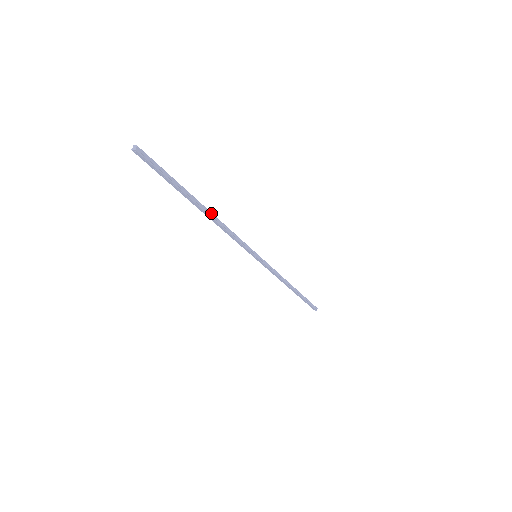
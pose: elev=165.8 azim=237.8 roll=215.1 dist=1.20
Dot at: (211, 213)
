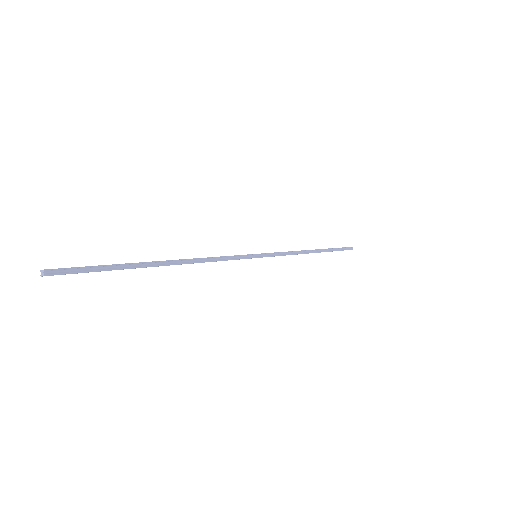
Dot at: (178, 260)
